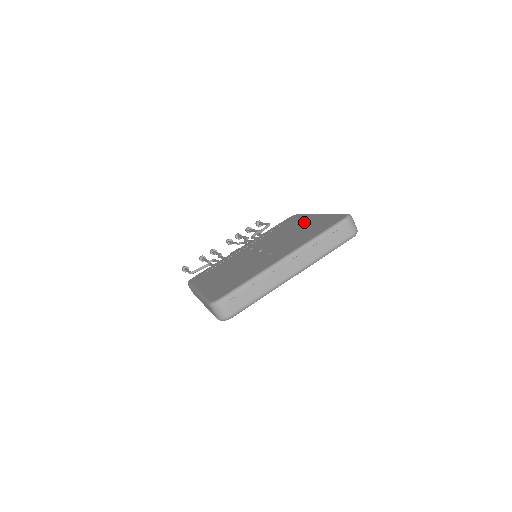
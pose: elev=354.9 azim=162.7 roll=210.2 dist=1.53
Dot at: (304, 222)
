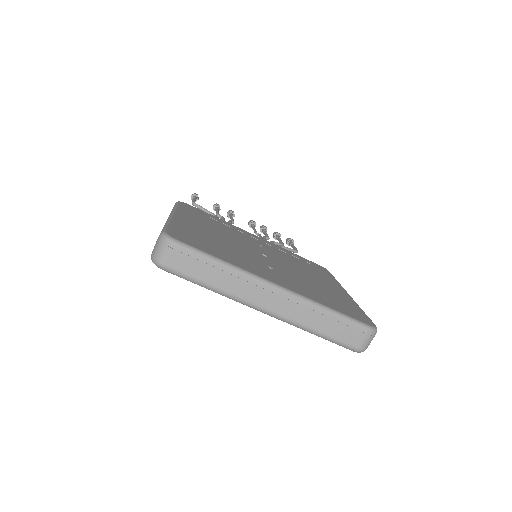
Dot at: (329, 283)
